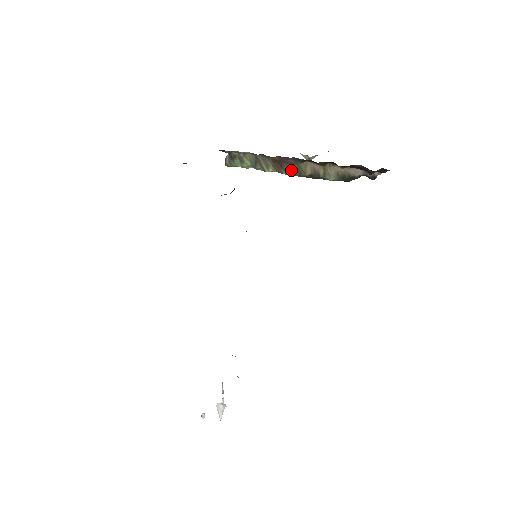
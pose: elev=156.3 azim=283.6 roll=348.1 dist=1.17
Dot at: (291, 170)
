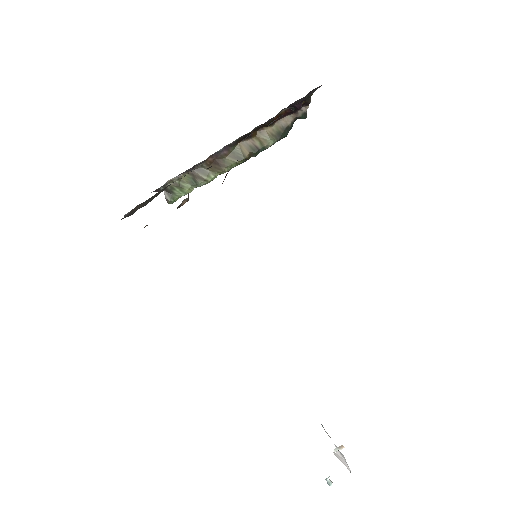
Dot at: (230, 162)
